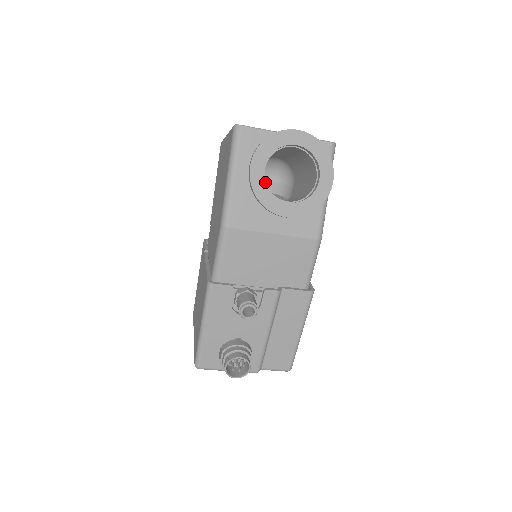
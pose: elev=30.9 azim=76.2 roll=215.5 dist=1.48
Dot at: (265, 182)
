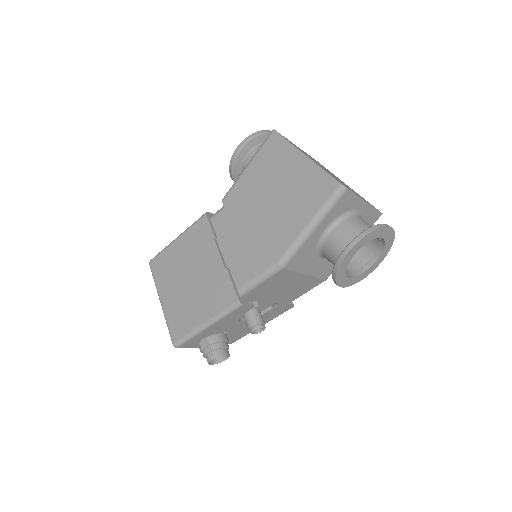
Dot at: occluded
